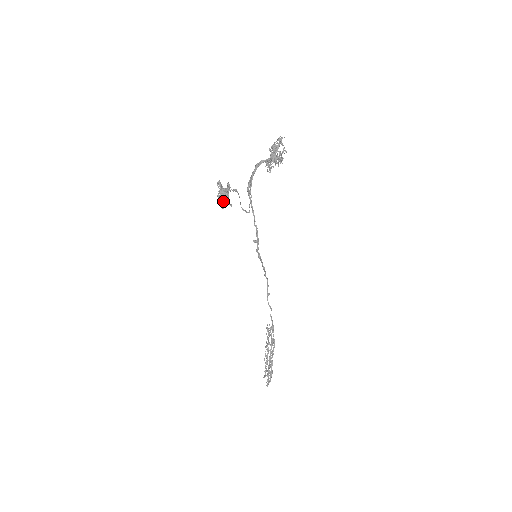
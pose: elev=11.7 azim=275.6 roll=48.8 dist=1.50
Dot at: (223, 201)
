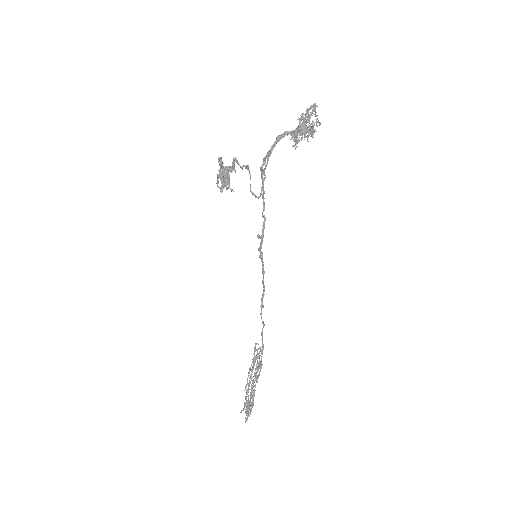
Dot at: (223, 183)
